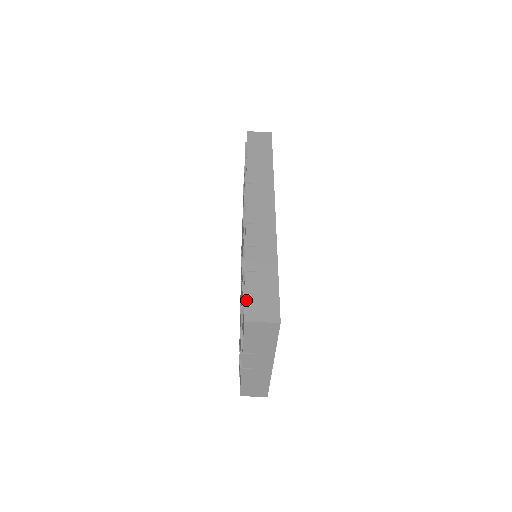
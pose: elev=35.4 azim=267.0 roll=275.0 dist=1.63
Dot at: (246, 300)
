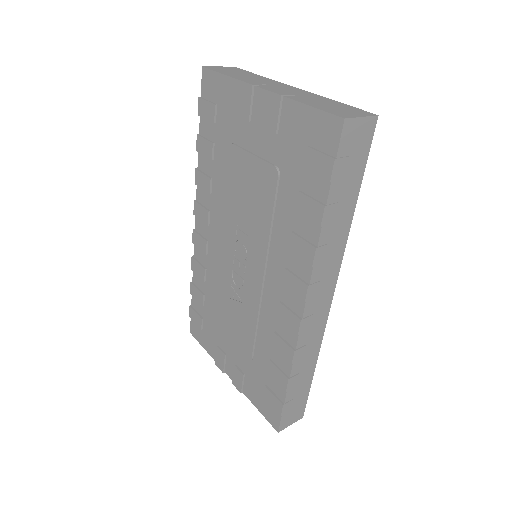
Dot at: (283, 416)
